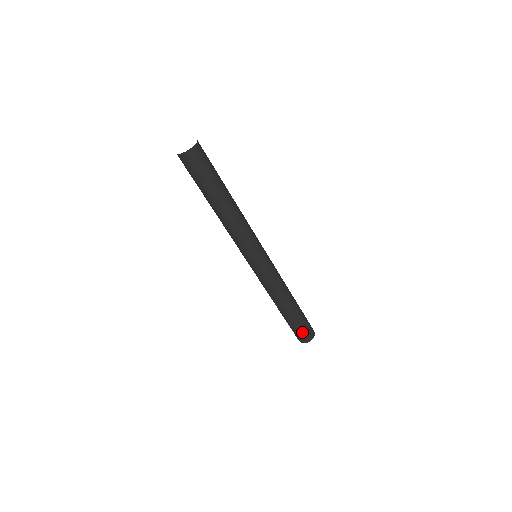
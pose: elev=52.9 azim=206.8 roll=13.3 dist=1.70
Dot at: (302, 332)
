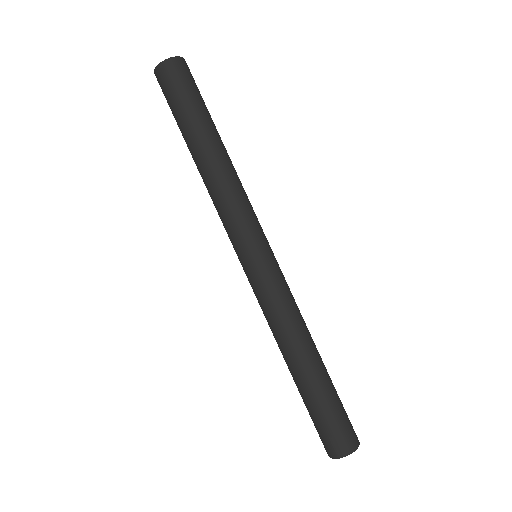
Dot at: (323, 430)
